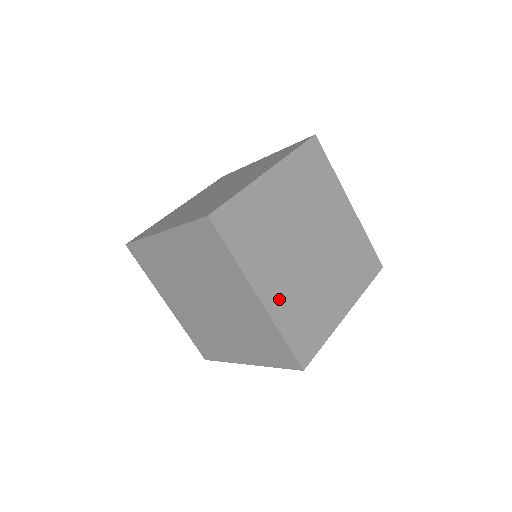
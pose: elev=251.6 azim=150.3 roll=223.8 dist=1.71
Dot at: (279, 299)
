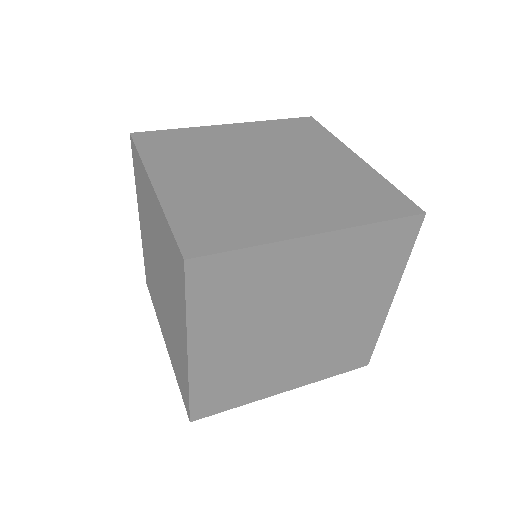
Dot at: (213, 362)
